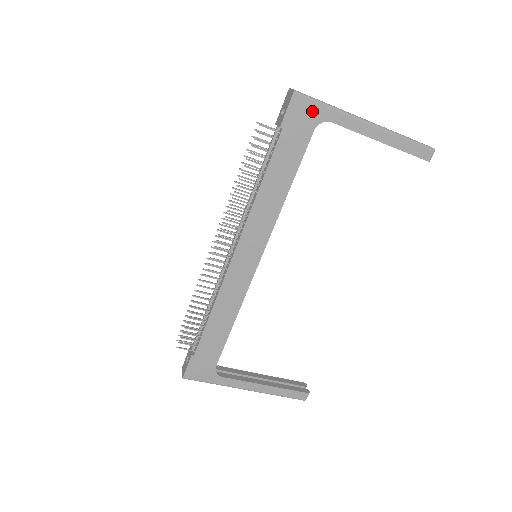
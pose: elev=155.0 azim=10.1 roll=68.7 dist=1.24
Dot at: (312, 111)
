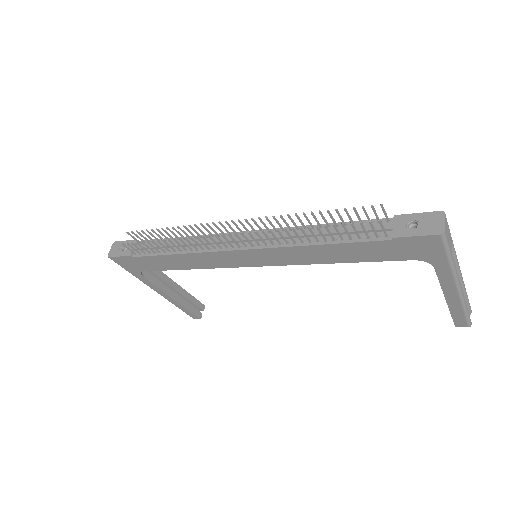
Dot at: (433, 253)
